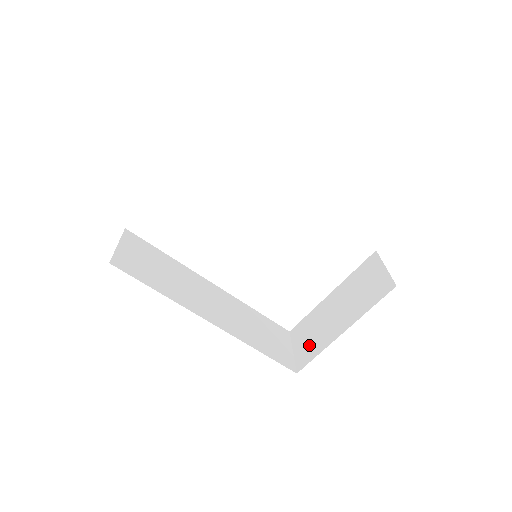
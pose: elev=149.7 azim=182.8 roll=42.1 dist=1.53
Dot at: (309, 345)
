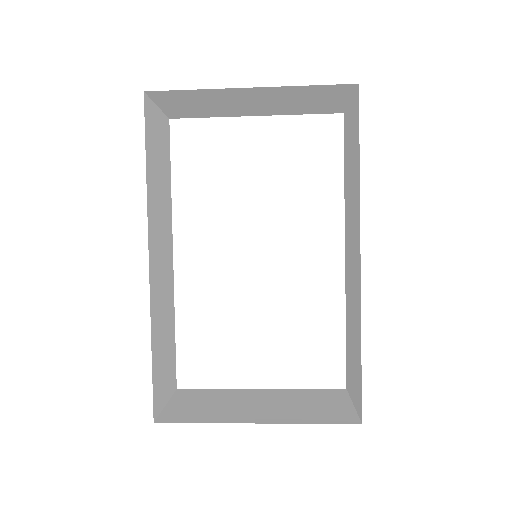
Dot at: (195, 410)
